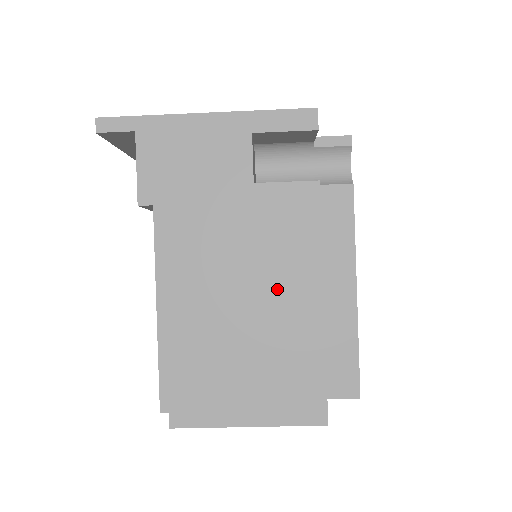
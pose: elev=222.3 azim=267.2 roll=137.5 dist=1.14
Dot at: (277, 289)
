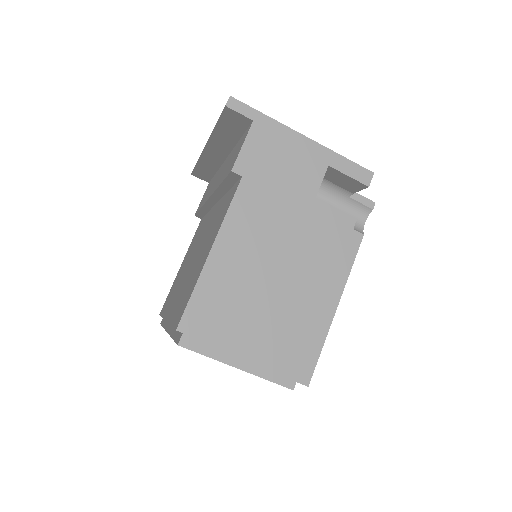
Dot at: (300, 277)
